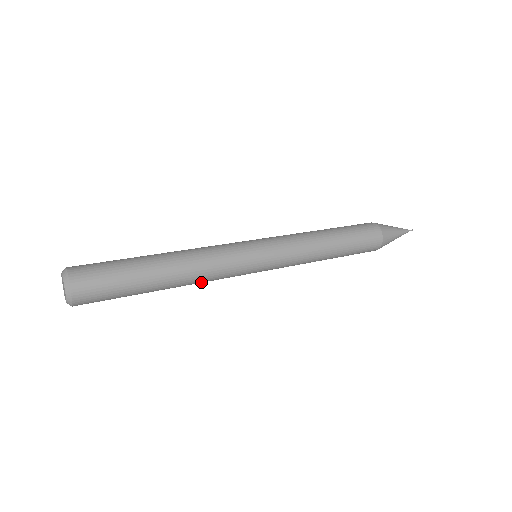
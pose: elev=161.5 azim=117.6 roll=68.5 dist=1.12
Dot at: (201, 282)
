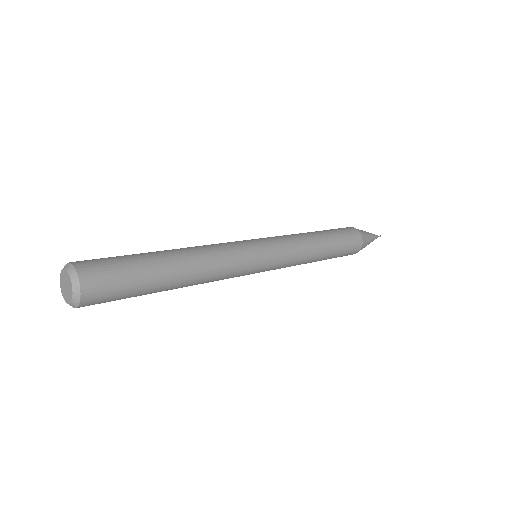
Dot at: (214, 270)
